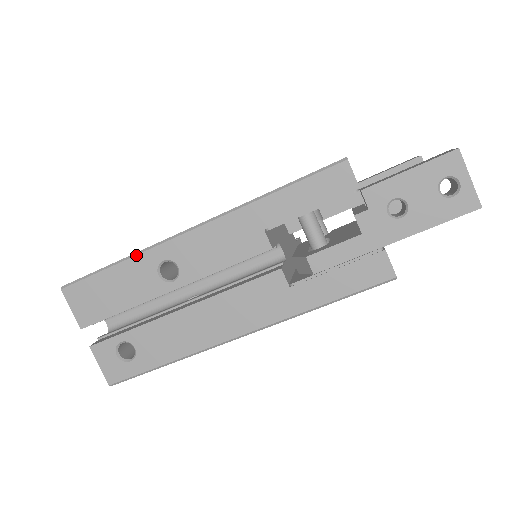
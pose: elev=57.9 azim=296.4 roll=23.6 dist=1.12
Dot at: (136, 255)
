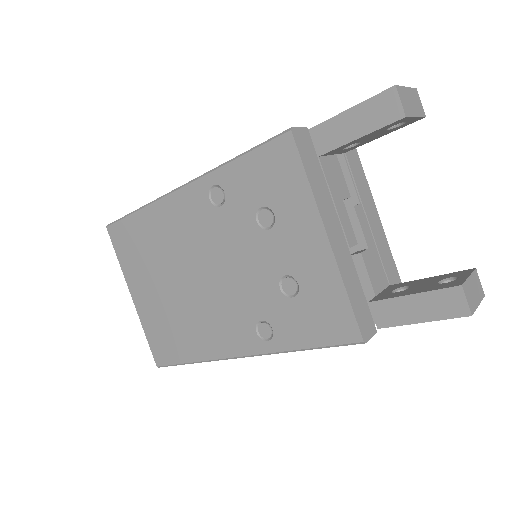
Dot at: occluded
